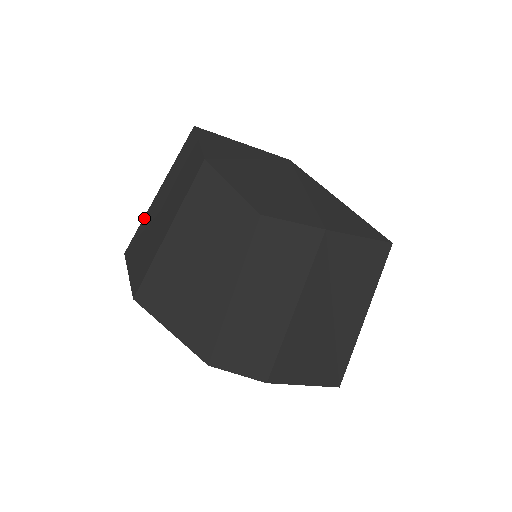
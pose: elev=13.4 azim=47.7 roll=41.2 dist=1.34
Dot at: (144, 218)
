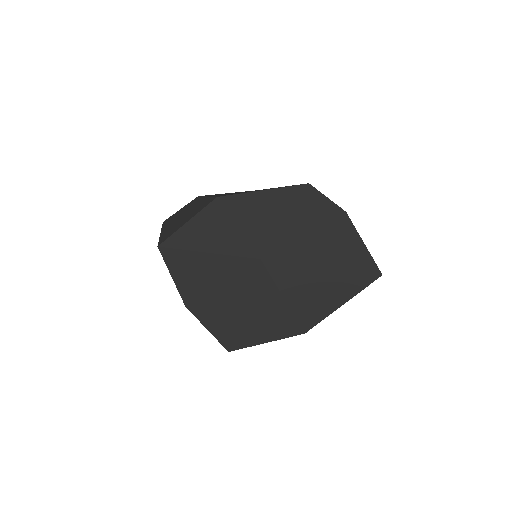
Dot at: (161, 236)
